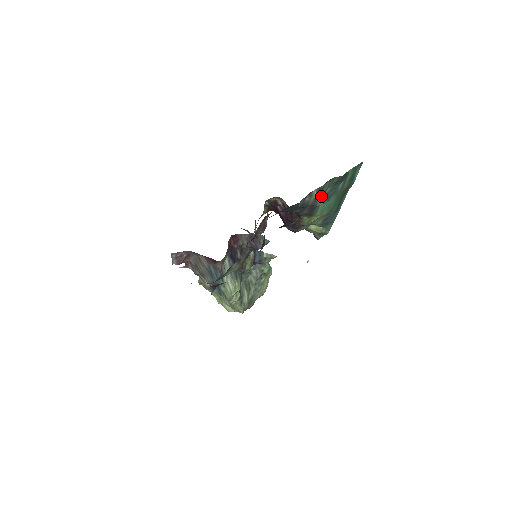
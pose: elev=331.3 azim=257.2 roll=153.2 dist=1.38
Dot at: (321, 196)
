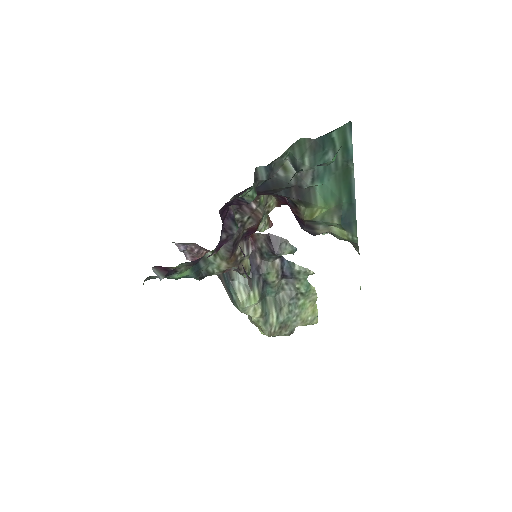
Dot at: (304, 172)
